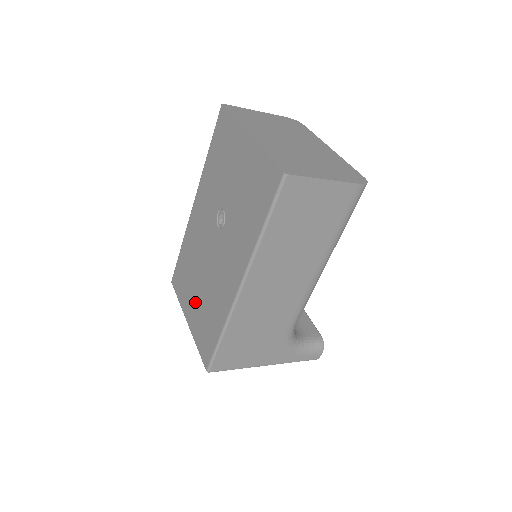
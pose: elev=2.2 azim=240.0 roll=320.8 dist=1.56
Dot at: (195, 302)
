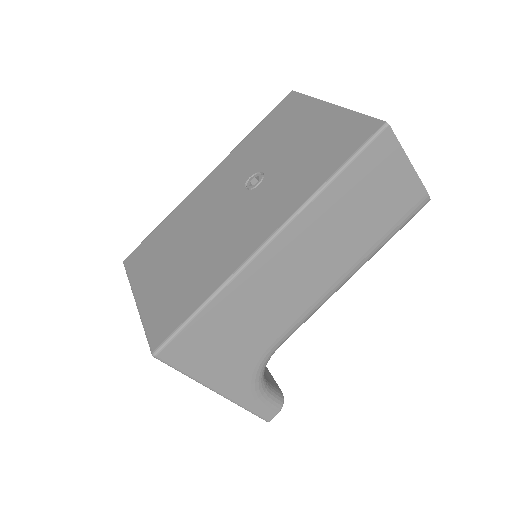
Dot at: (165, 273)
